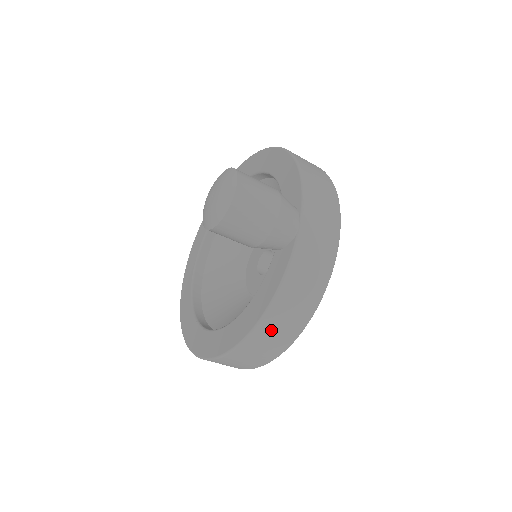
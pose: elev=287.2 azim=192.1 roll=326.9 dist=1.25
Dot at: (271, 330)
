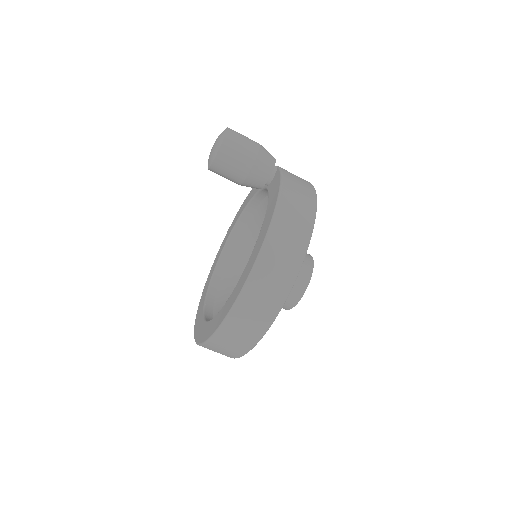
Dot at: (290, 209)
